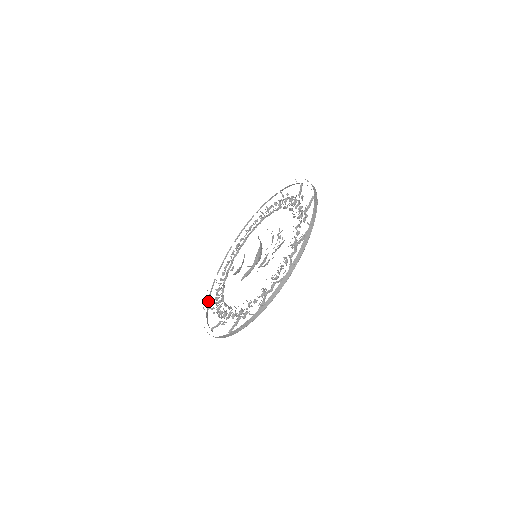
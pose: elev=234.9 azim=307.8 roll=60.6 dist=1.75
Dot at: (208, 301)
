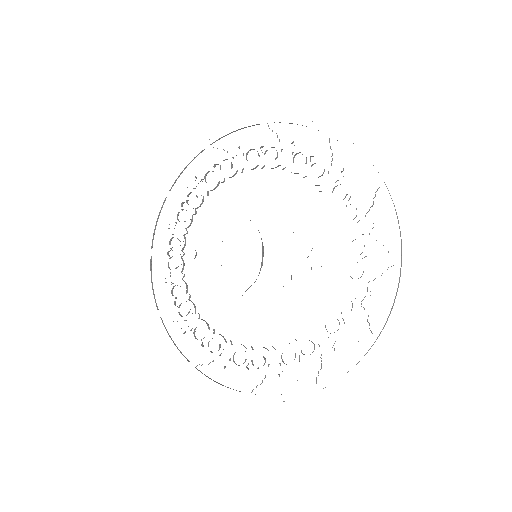
Dot at: (155, 301)
